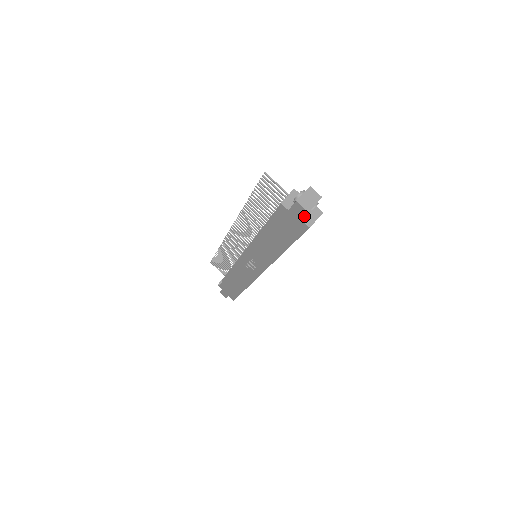
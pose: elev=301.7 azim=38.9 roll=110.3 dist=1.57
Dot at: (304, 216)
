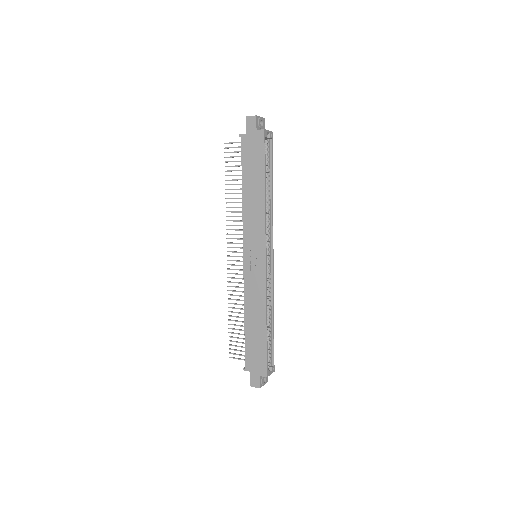
Dot at: (258, 130)
